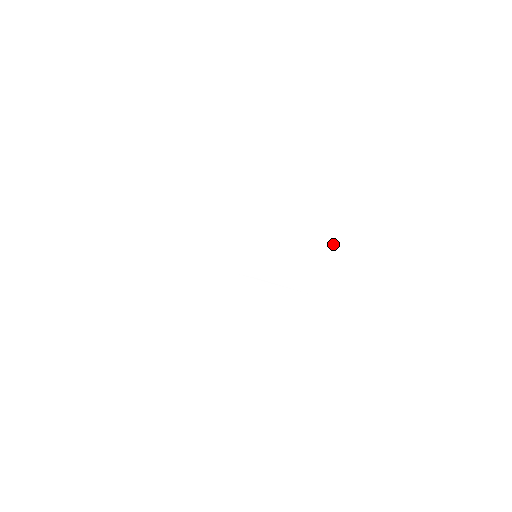
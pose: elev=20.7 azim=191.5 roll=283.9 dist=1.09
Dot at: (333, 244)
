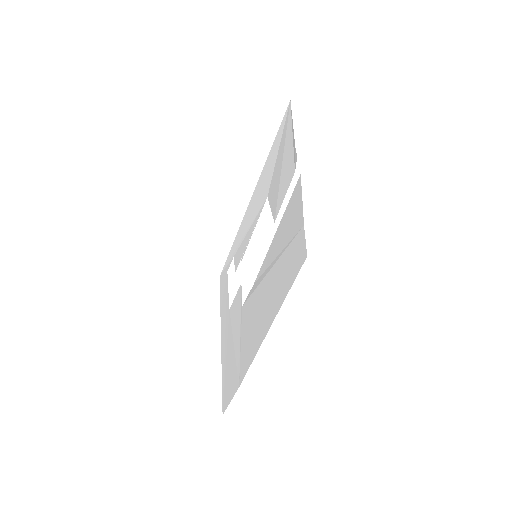
Dot at: (280, 175)
